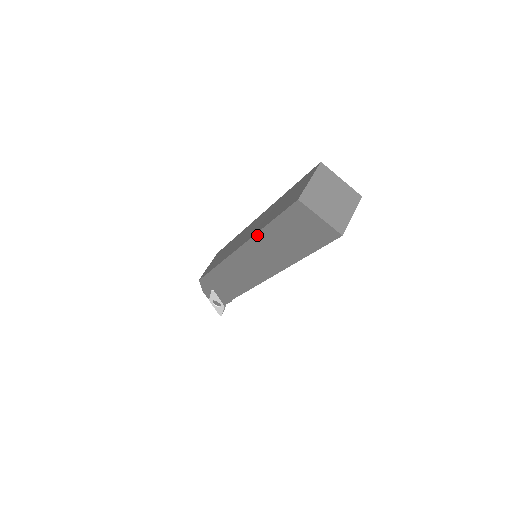
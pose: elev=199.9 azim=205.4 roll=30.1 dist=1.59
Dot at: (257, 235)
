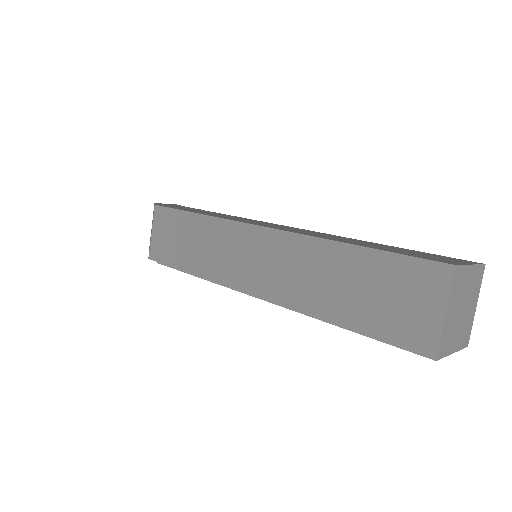
Dot at: (308, 315)
